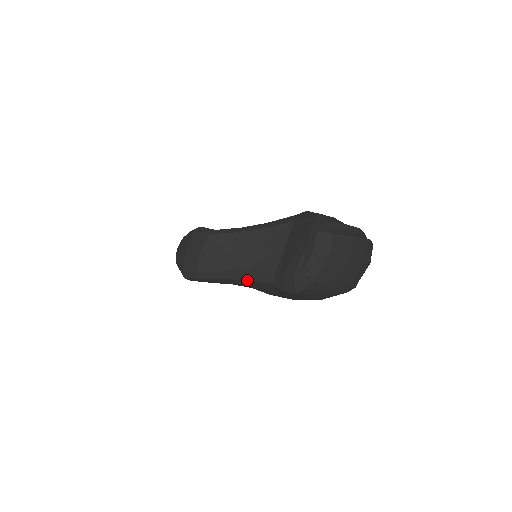
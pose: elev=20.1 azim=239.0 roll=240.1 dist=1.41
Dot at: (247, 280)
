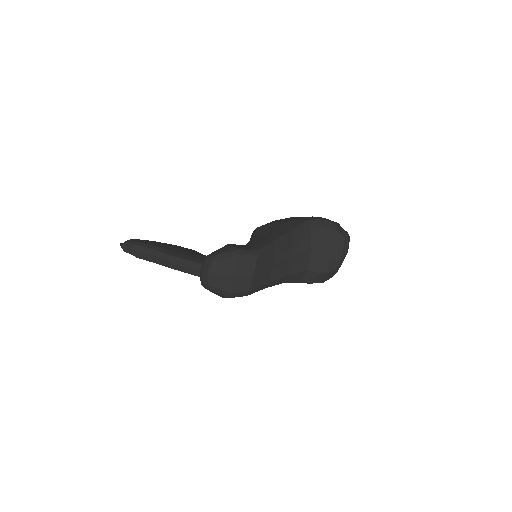
Dot at: occluded
